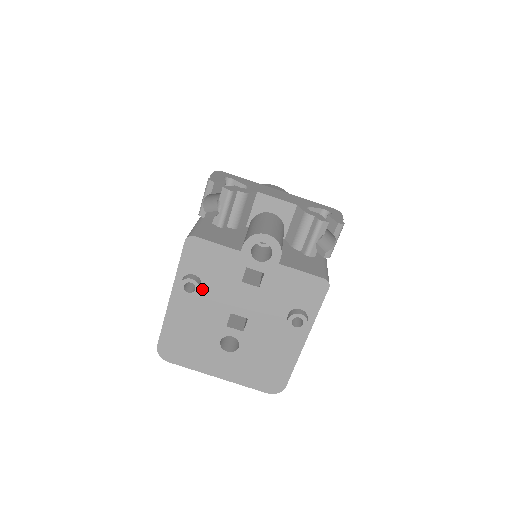
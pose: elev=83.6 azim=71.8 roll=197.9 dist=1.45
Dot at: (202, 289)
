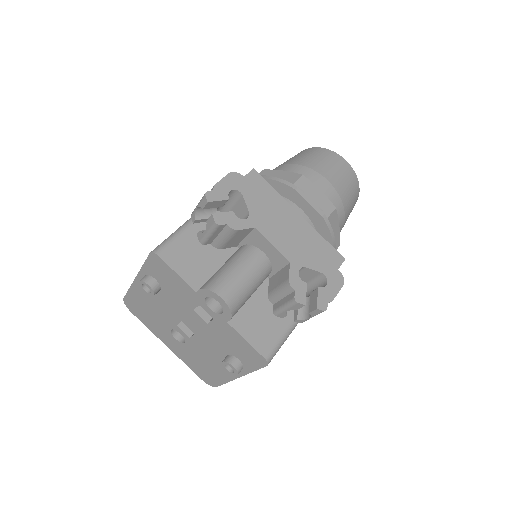
Dot at: (161, 292)
